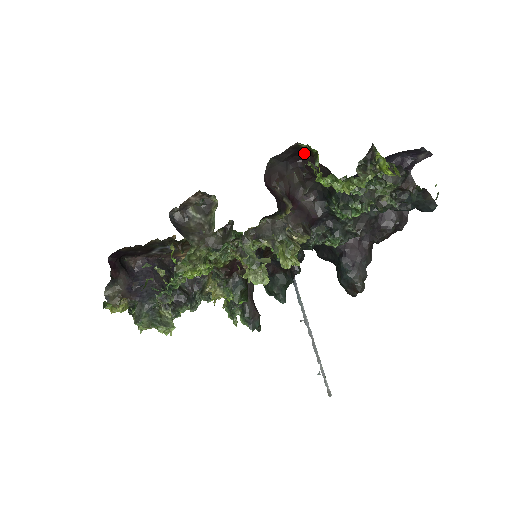
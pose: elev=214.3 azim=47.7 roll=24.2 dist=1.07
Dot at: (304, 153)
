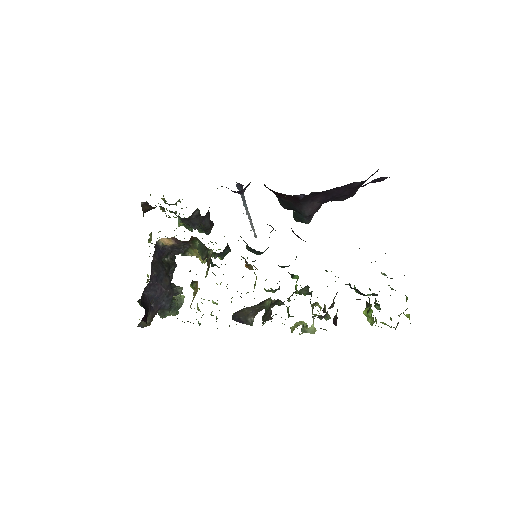
Dot at: occluded
